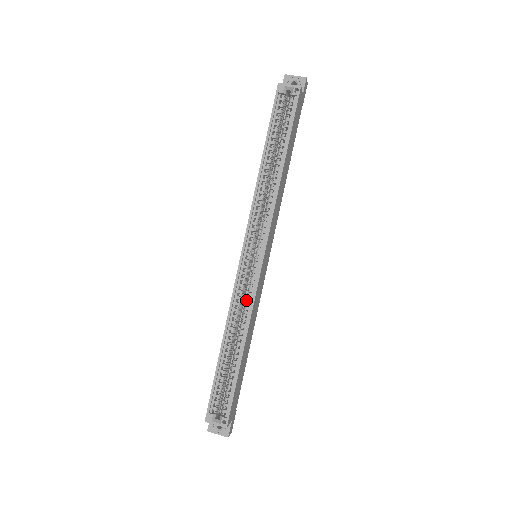
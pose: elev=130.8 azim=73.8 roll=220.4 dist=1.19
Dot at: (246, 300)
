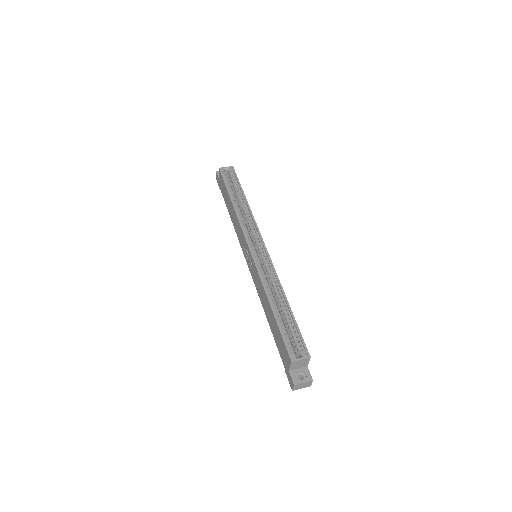
Dot at: (269, 273)
